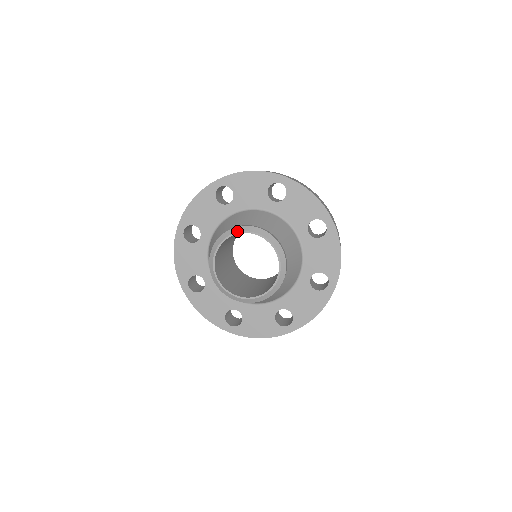
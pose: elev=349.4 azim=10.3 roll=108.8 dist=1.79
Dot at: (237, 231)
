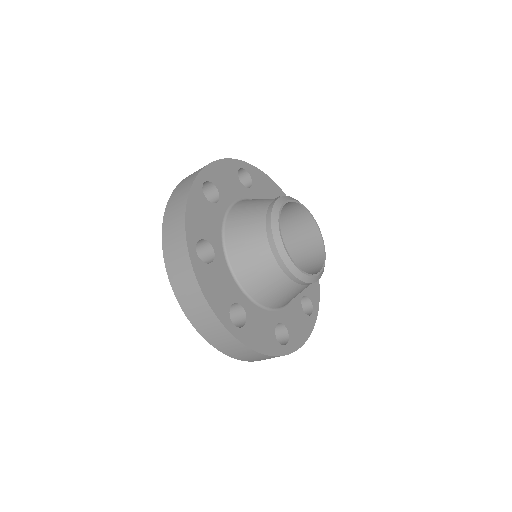
Dot at: (282, 203)
